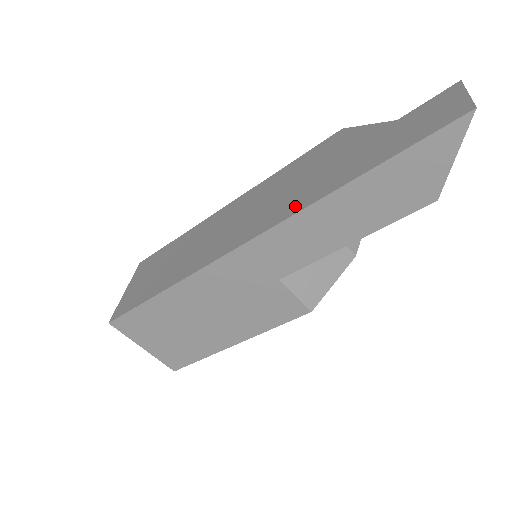
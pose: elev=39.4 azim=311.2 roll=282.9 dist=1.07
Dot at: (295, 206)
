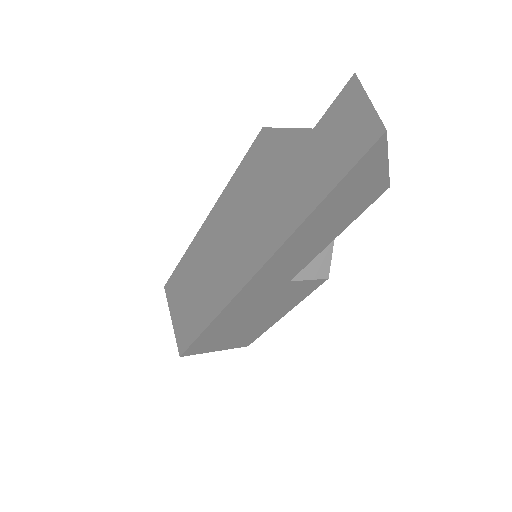
Dot at: (269, 243)
